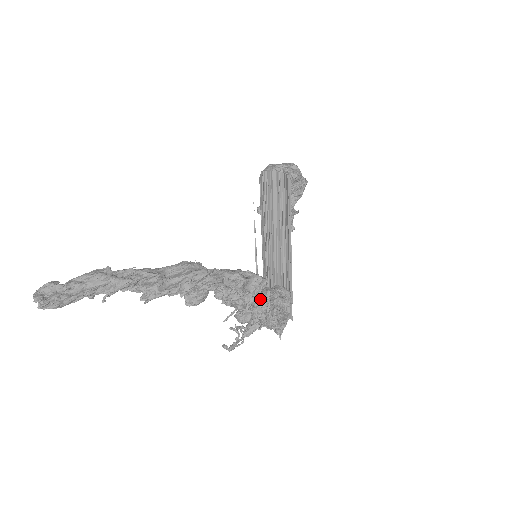
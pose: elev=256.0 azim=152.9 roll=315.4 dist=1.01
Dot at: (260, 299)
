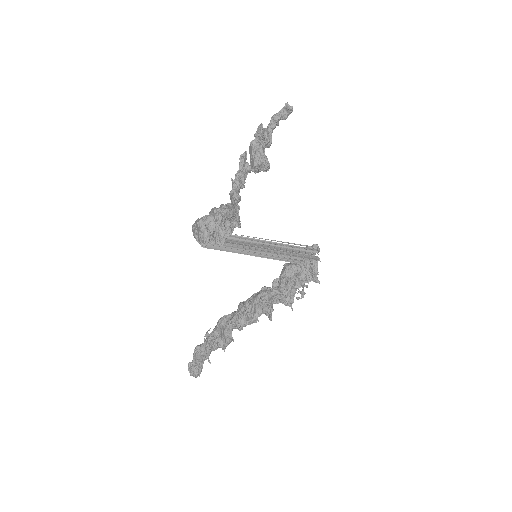
Dot at: (276, 298)
